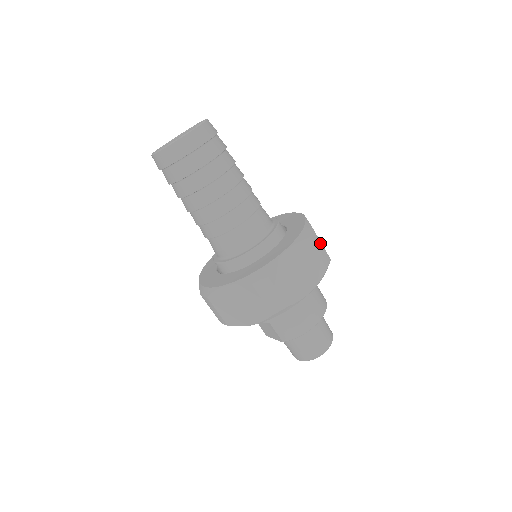
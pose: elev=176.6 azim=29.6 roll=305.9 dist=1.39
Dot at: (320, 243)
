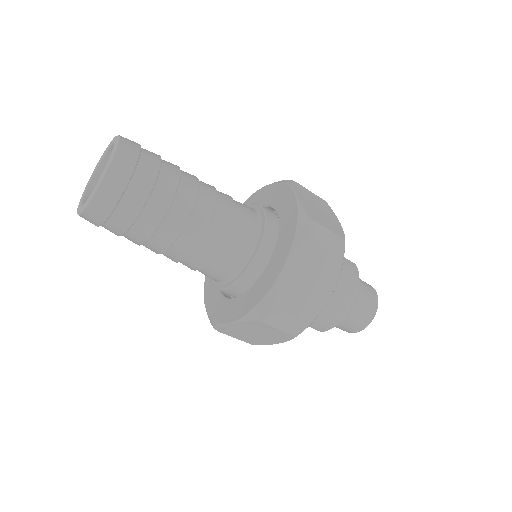
Dot at: (325, 230)
